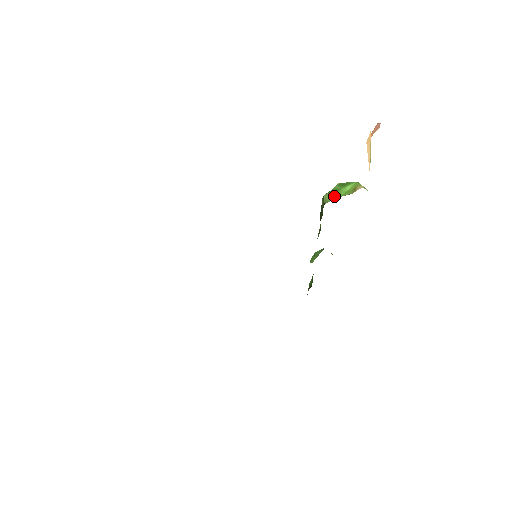
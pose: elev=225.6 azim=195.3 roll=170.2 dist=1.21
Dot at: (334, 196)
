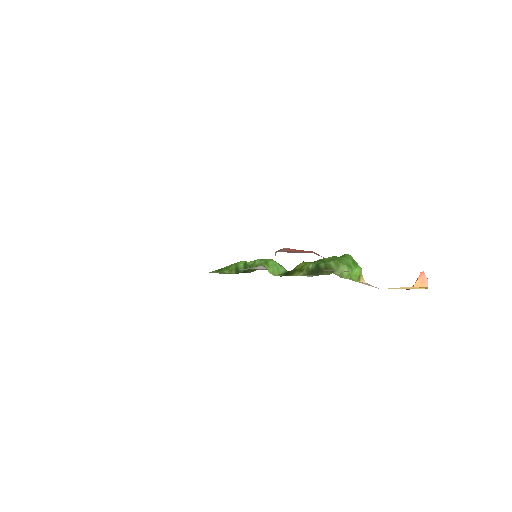
Dot at: (350, 276)
